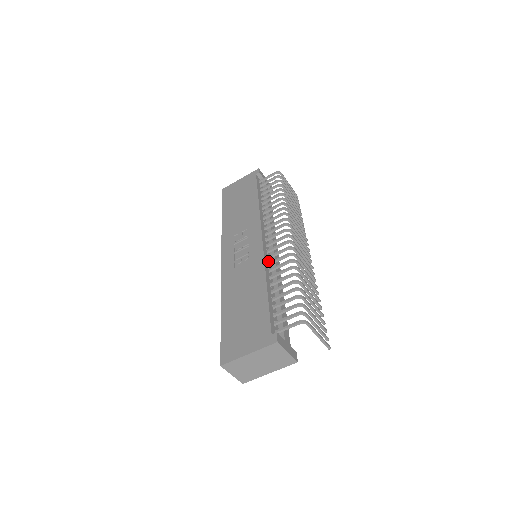
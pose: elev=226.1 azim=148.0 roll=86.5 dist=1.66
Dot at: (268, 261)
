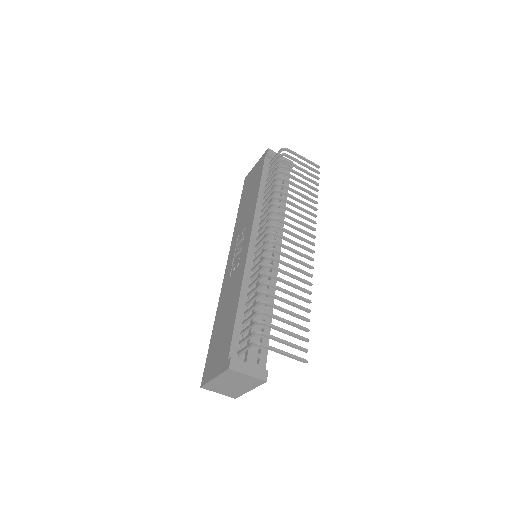
Dot at: (253, 266)
